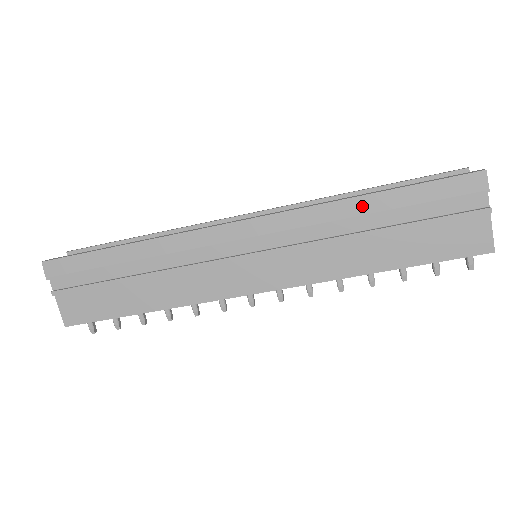
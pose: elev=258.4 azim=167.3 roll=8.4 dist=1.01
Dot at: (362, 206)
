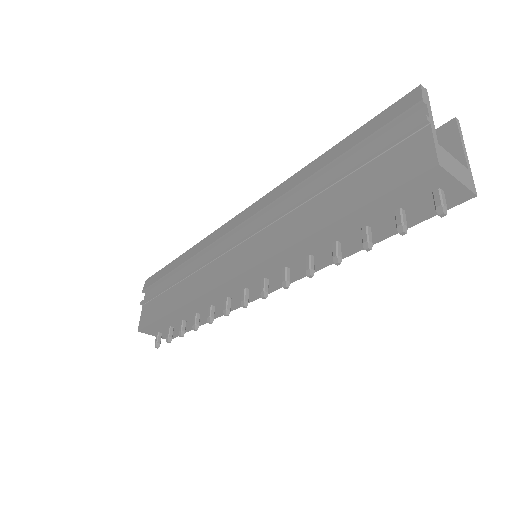
Dot at: (313, 168)
